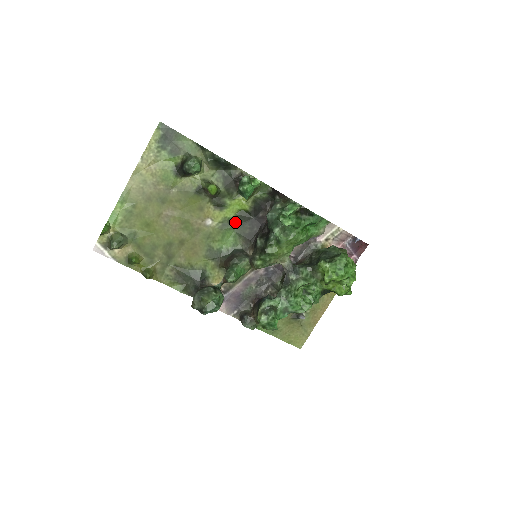
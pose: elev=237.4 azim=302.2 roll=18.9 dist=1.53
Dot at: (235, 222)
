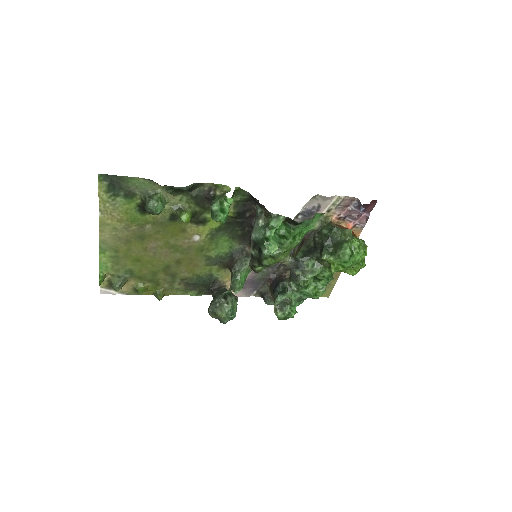
Dot at: (223, 229)
